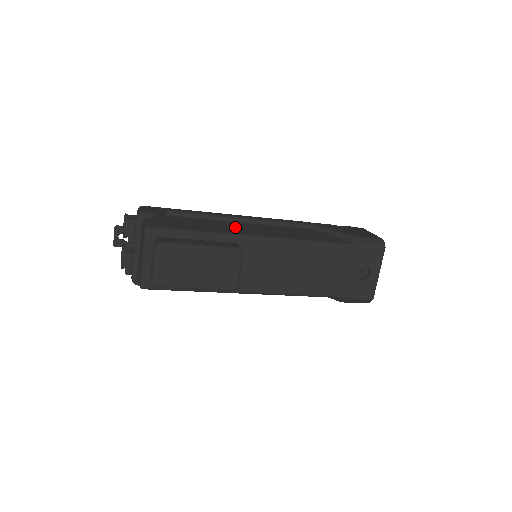
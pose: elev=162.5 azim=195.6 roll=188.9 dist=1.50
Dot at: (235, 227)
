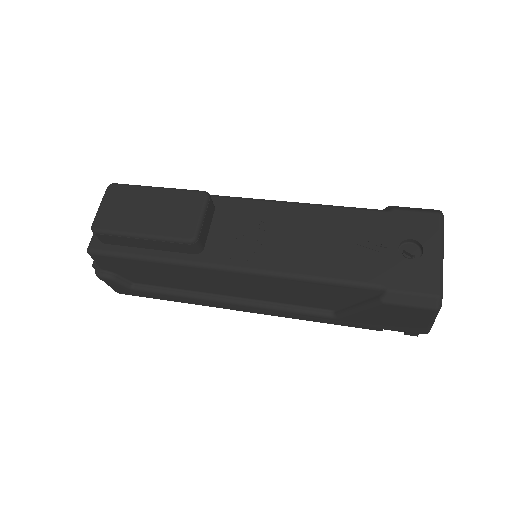
Dot at: occluded
